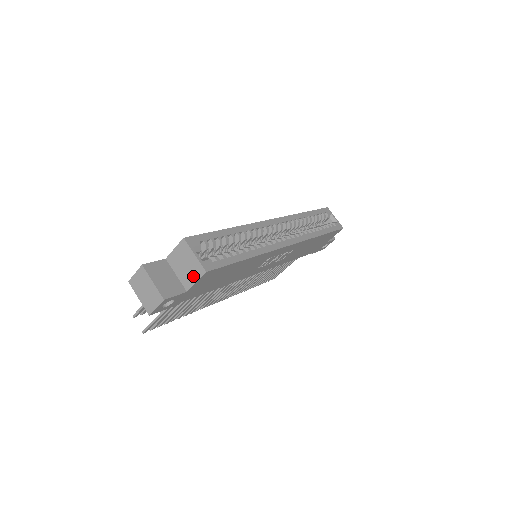
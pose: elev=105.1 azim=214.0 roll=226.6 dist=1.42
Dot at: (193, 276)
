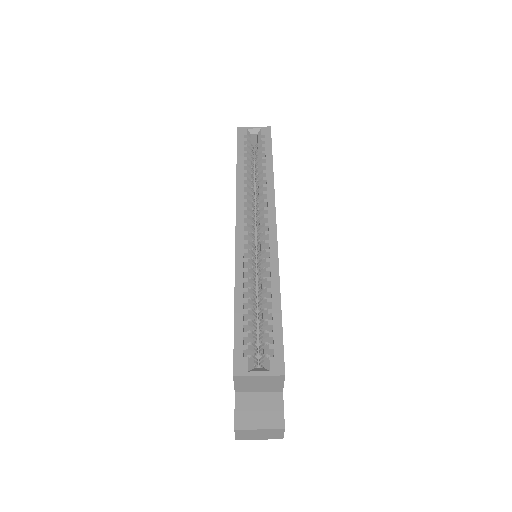
Dot at: (276, 384)
